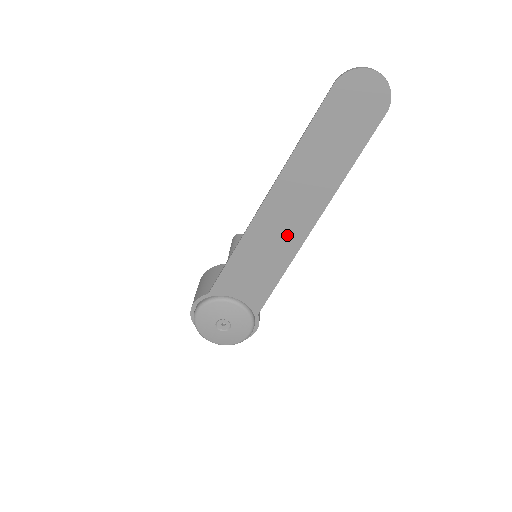
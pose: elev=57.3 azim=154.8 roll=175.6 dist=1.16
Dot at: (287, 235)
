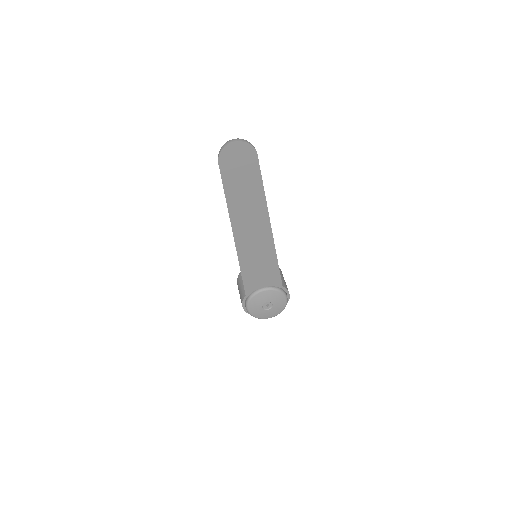
Dot at: (261, 240)
